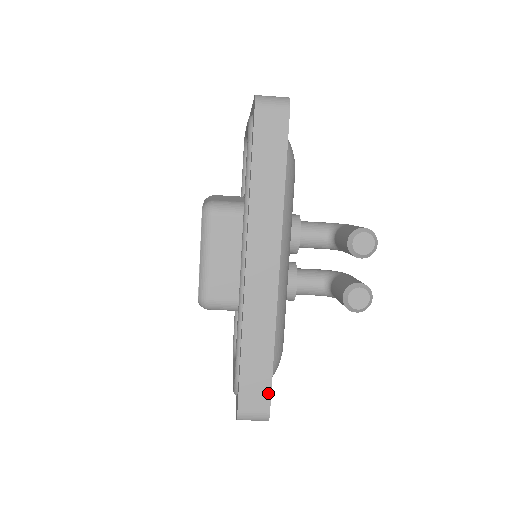
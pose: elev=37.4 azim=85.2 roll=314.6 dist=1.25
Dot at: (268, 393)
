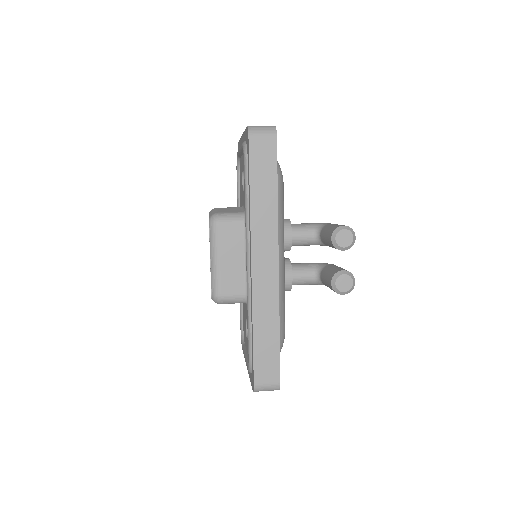
Dot at: (277, 367)
